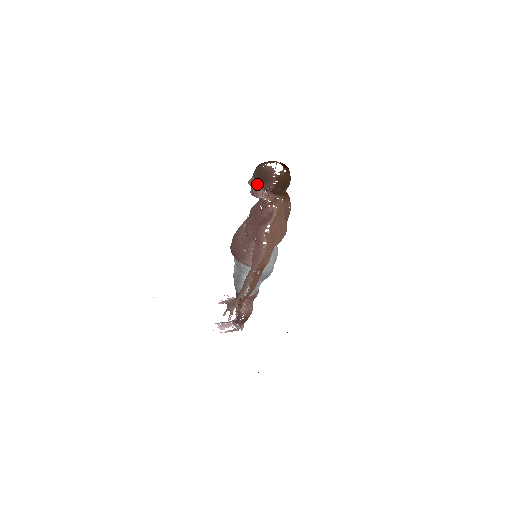
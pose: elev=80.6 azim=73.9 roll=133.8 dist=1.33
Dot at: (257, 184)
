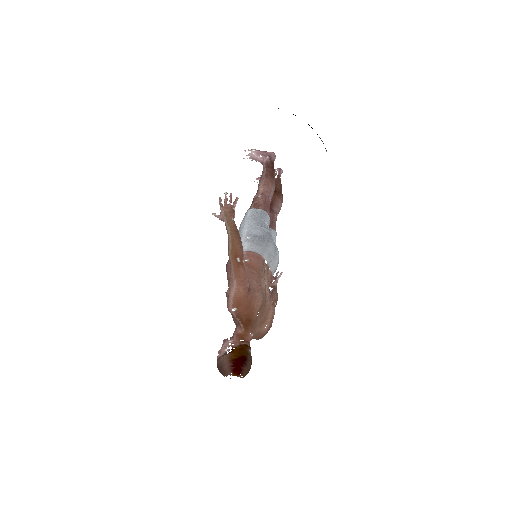
Dot at: occluded
